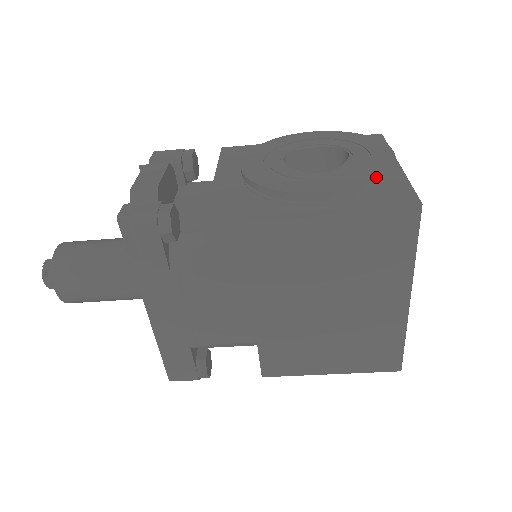
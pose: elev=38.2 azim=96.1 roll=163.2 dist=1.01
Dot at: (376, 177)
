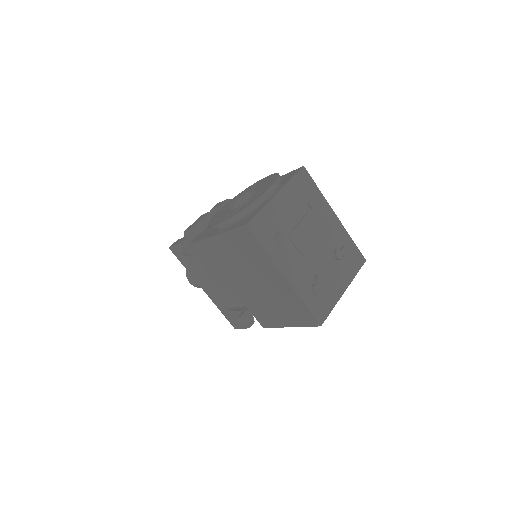
Dot at: (240, 211)
